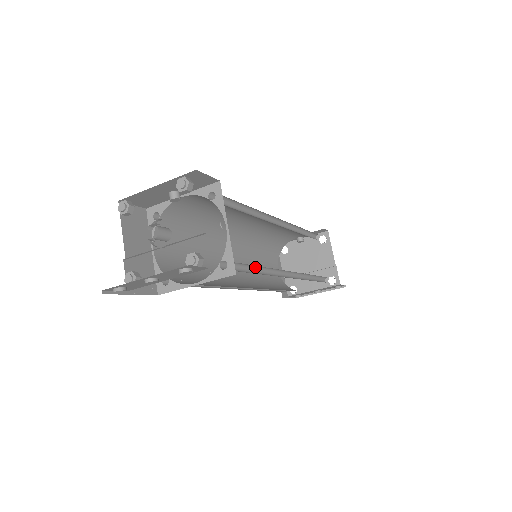
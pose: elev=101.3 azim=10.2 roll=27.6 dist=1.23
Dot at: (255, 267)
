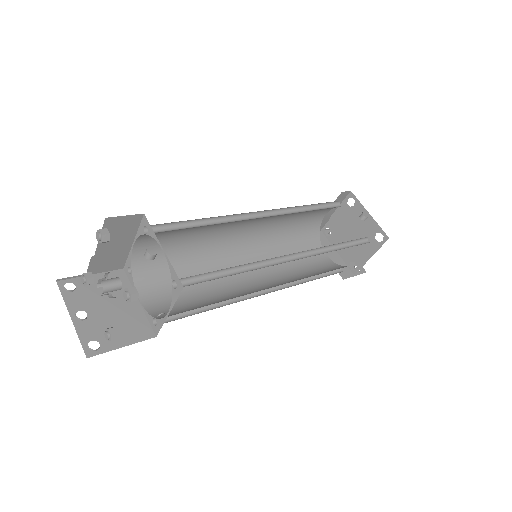
Dot at: (211, 302)
